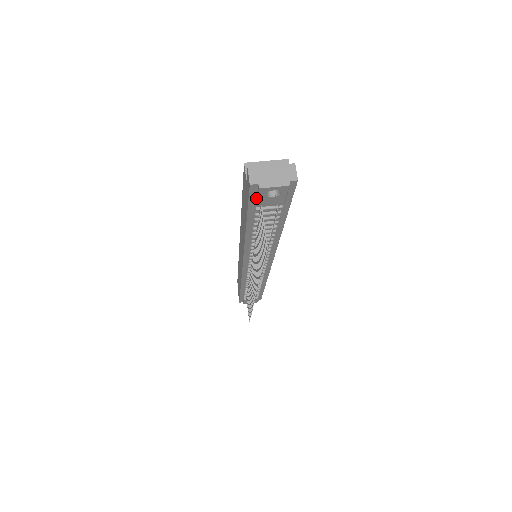
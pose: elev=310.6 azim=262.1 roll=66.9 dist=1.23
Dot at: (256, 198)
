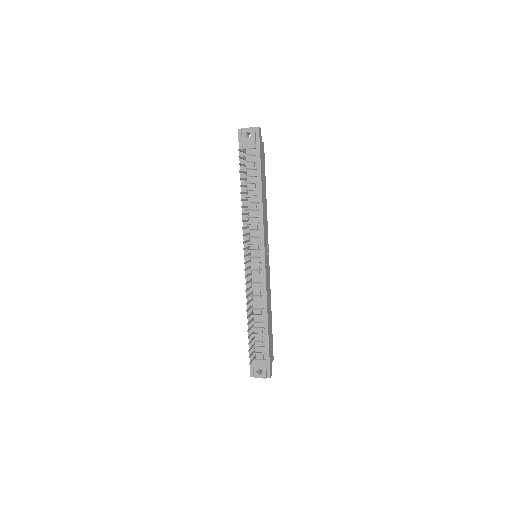
Dot at: (242, 144)
